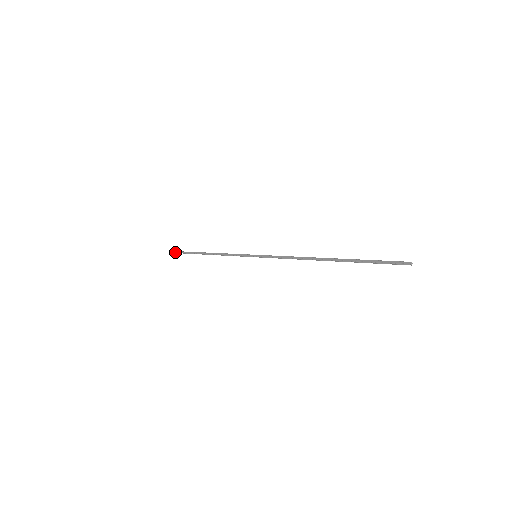
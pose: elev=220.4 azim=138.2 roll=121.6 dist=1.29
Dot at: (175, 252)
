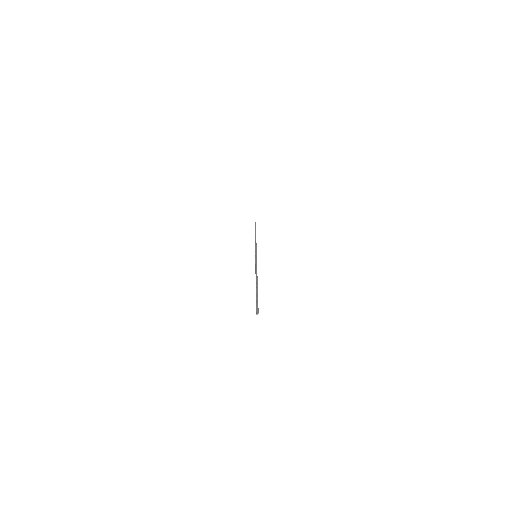
Dot at: occluded
